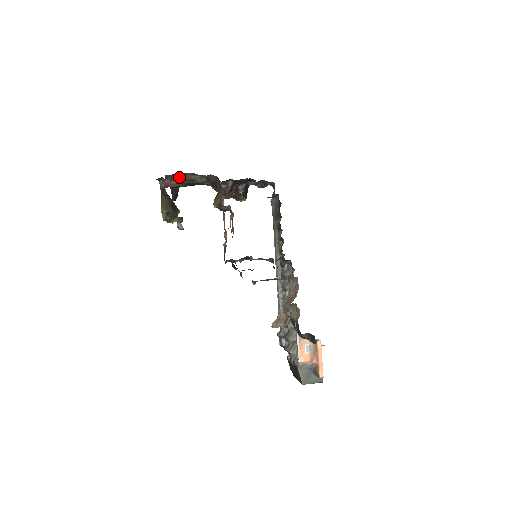
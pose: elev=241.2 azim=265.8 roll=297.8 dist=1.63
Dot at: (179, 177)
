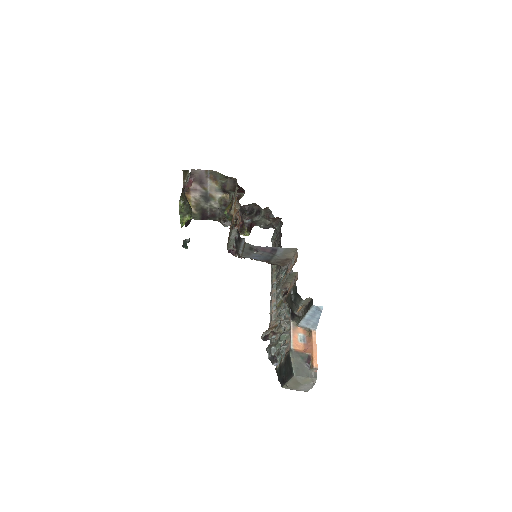
Dot at: (200, 184)
